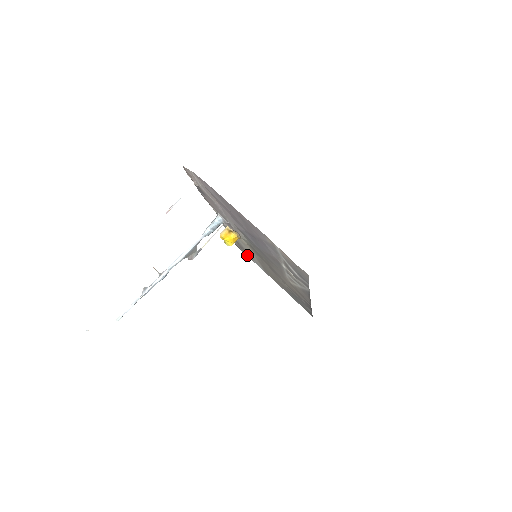
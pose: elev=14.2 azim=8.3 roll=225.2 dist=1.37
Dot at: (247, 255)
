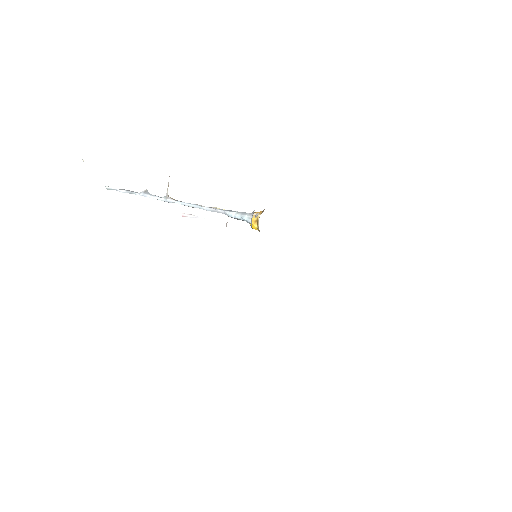
Dot at: occluded
